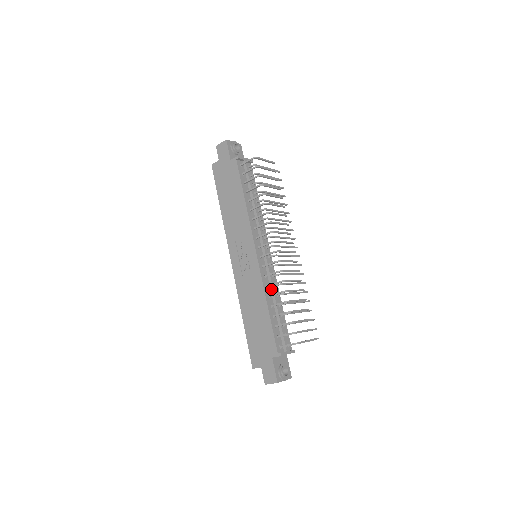
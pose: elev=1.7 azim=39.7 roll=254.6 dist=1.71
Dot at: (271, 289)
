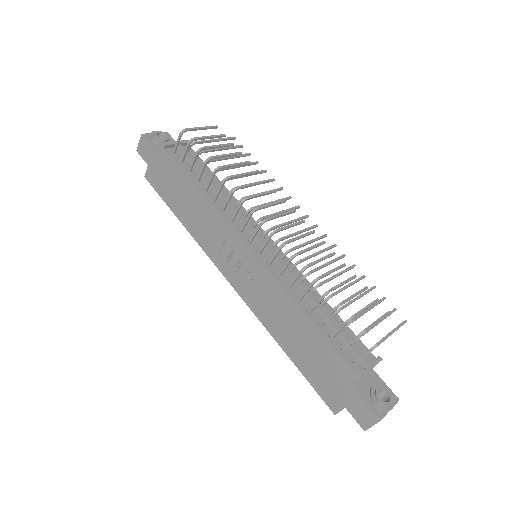
Dot at: (297, 288)
